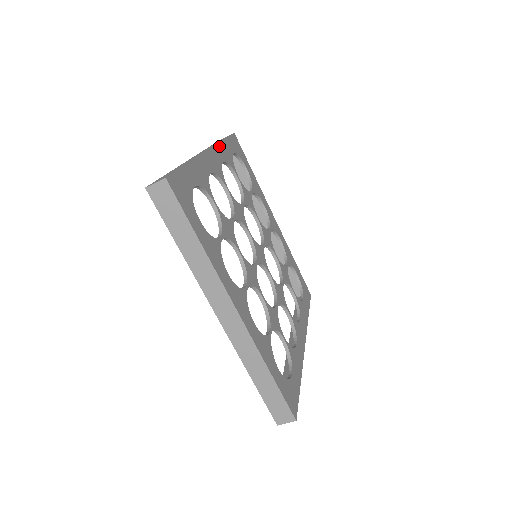
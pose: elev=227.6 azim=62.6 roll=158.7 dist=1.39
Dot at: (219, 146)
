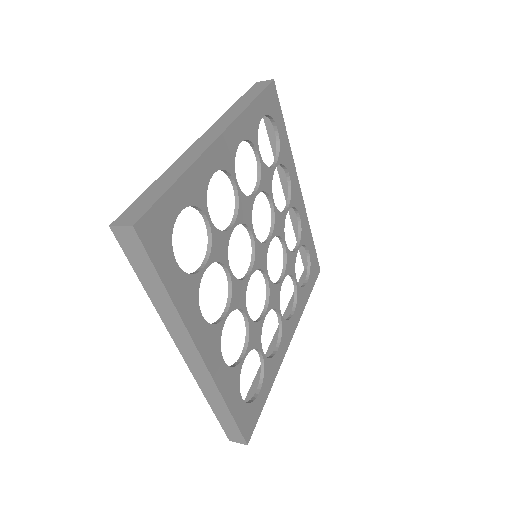
Dot at: (185, 320)
